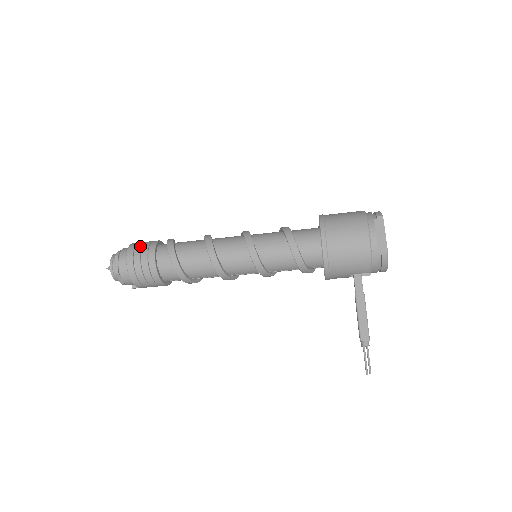
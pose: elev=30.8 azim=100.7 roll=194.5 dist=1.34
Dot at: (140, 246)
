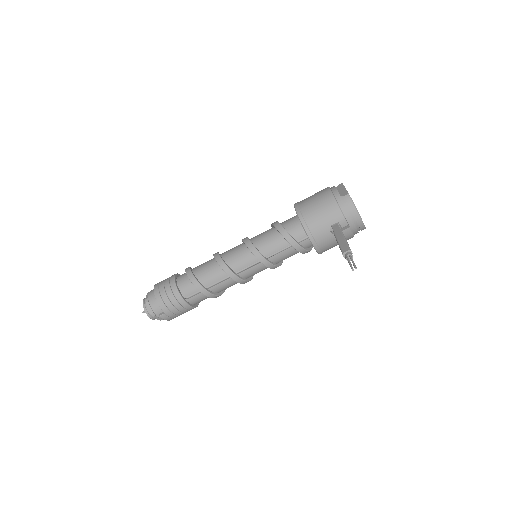
Dot at: occluded
